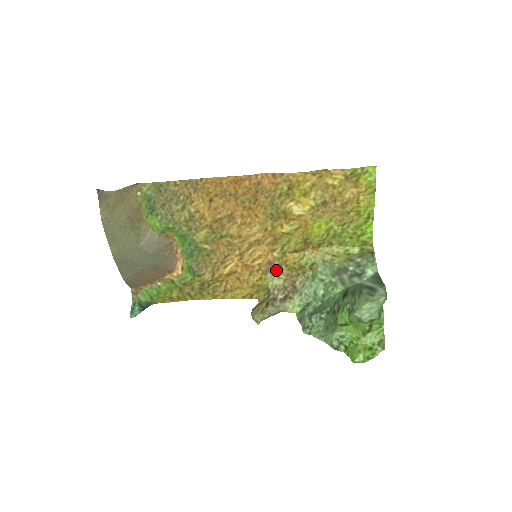
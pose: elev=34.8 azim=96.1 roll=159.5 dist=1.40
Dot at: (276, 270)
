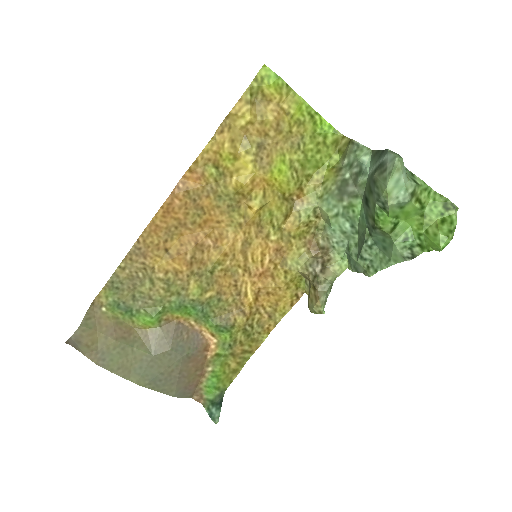
Dot at: (290, 251)
